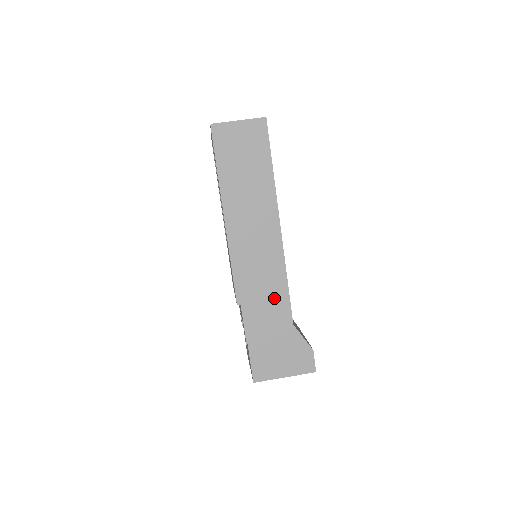
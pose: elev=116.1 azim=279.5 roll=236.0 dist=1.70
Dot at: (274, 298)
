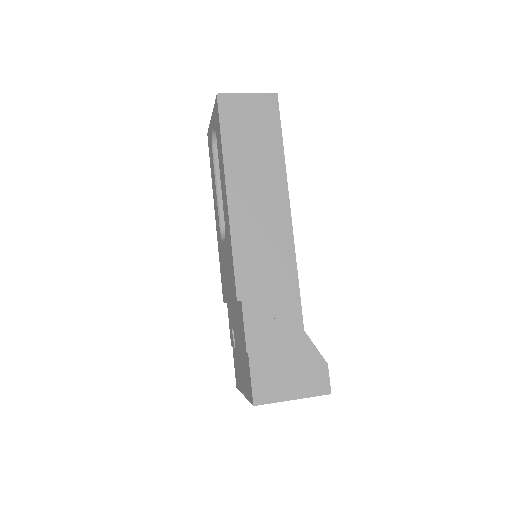
Dot at: (282, 295)
